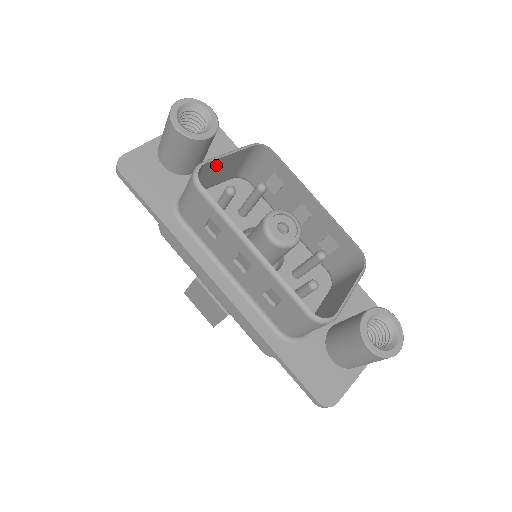
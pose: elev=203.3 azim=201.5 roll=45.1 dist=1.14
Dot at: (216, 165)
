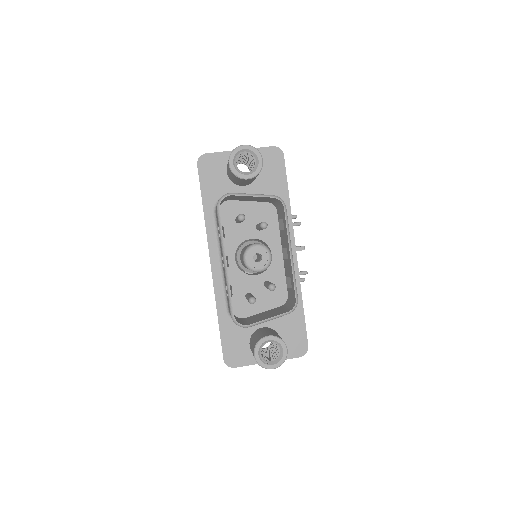
Dot at: (243, 197)
